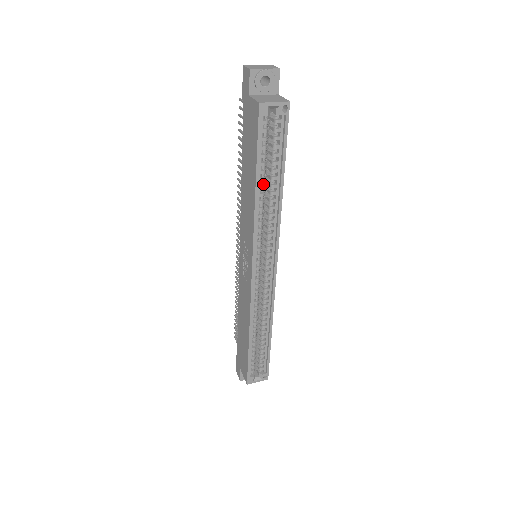
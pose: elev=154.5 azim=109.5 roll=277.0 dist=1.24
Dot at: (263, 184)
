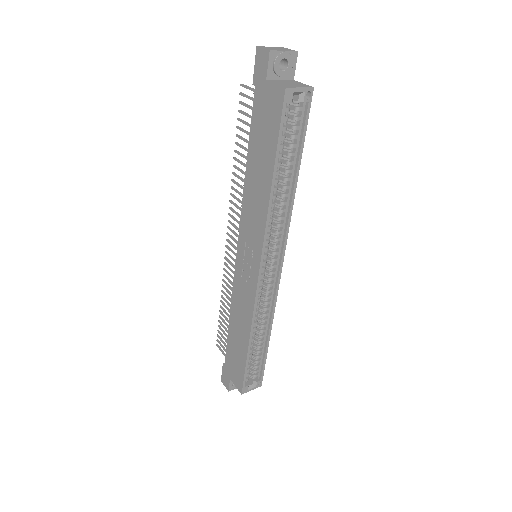
Dot at: occluded
